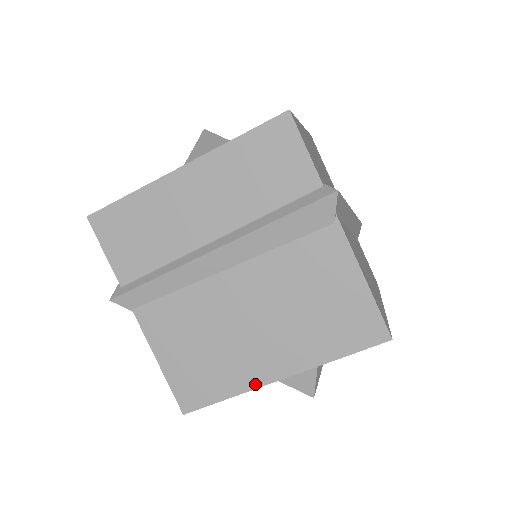
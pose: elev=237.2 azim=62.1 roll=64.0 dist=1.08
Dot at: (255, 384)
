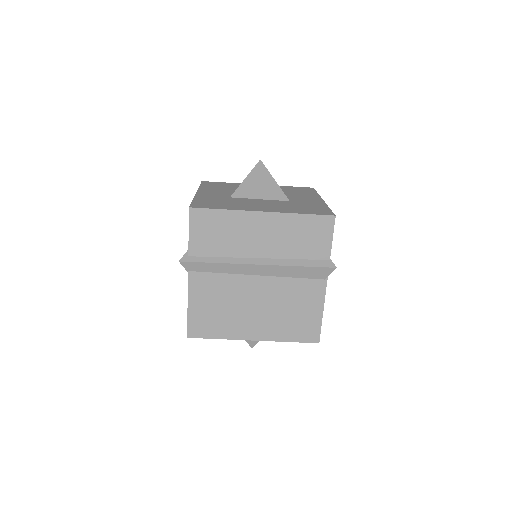
Dot at: (238, 337)
